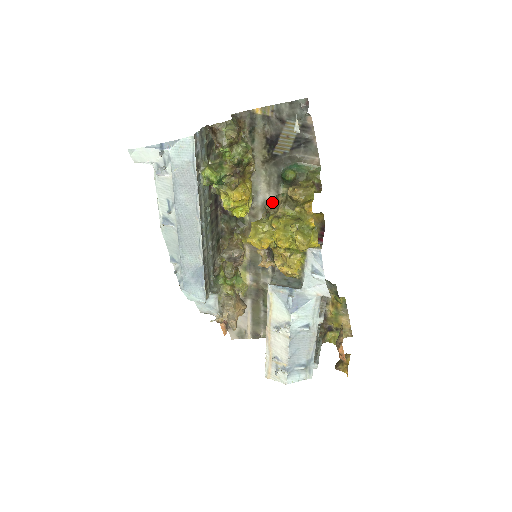
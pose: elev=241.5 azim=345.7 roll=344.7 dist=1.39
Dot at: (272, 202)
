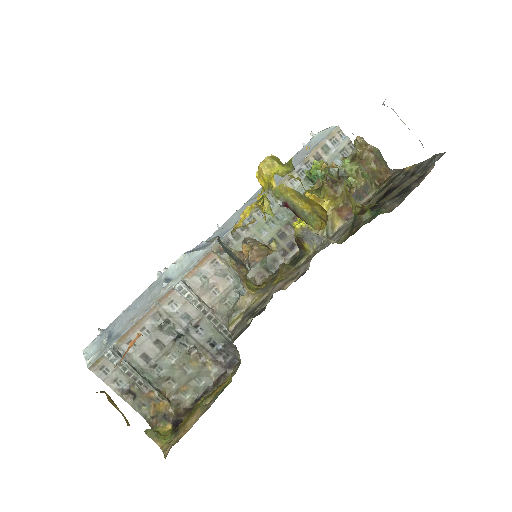
Dot at: occluded
